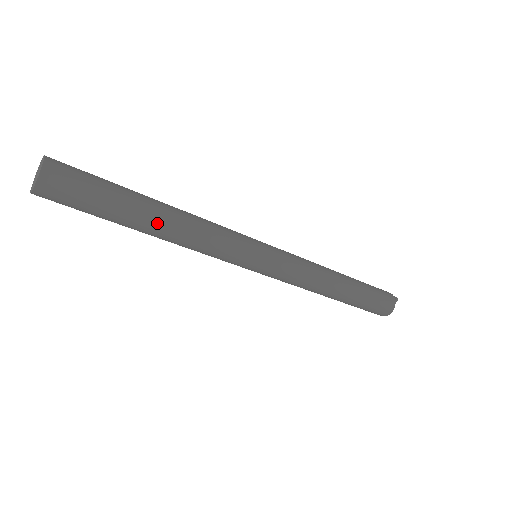
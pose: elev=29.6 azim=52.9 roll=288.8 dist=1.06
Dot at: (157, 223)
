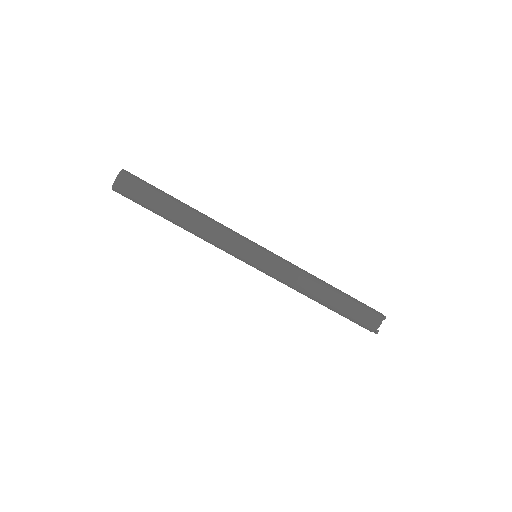
Dot at: (185, 212)
